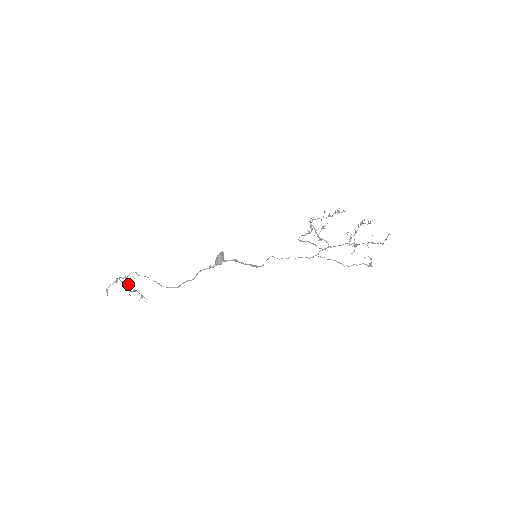
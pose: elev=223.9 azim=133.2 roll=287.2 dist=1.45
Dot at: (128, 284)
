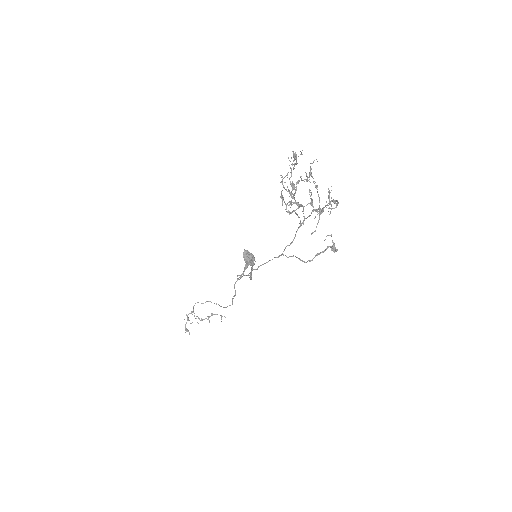
Dot at: (196, 318)
